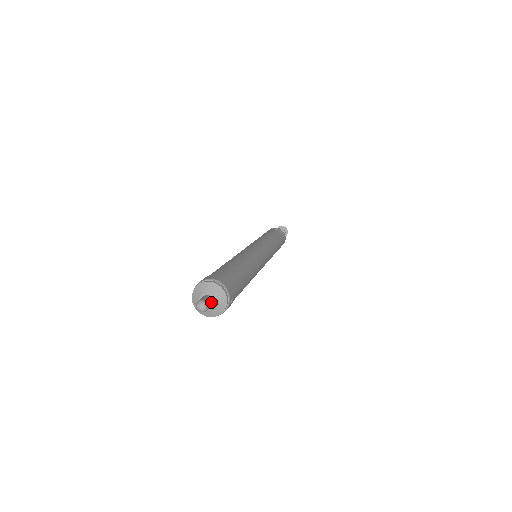
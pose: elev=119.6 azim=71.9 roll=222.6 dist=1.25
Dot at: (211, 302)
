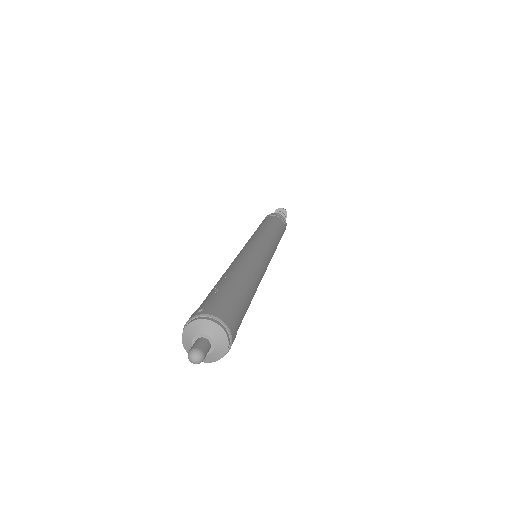
Dot at: (206, 354)
